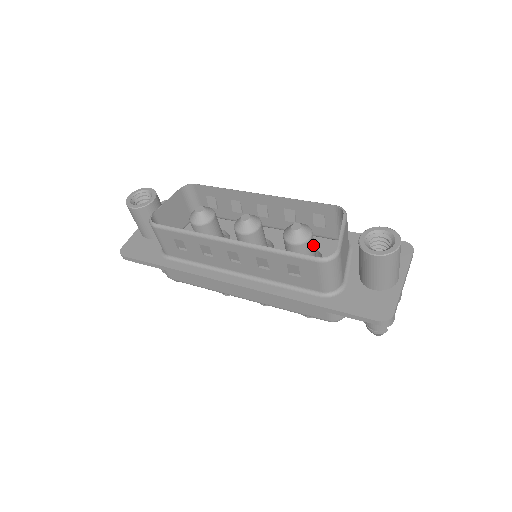
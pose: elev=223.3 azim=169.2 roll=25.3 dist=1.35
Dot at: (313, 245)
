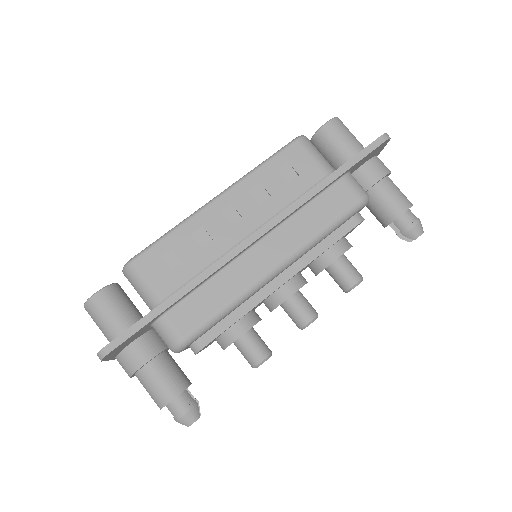
Dot at: occluded
